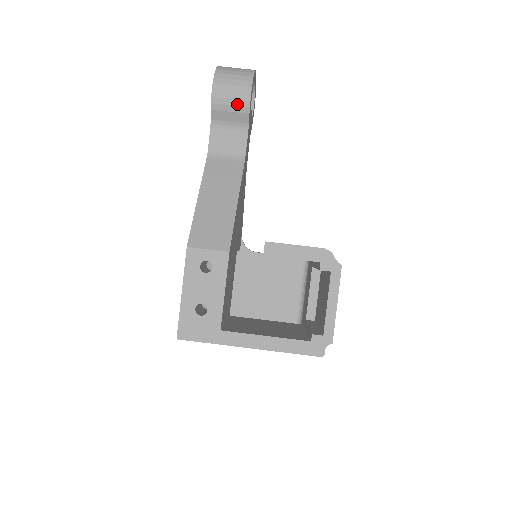
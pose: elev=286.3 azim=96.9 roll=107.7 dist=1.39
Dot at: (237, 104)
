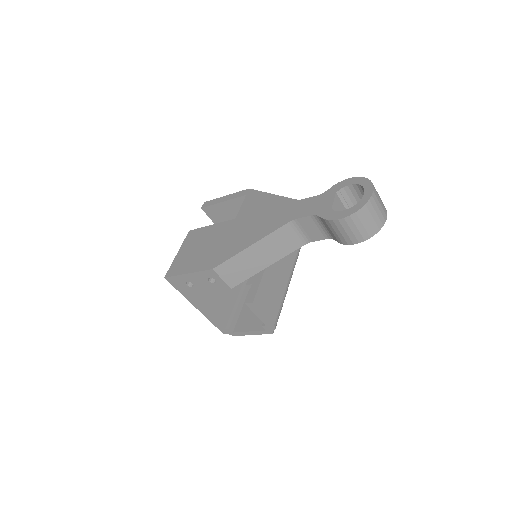
Dot at: (340, 237)
